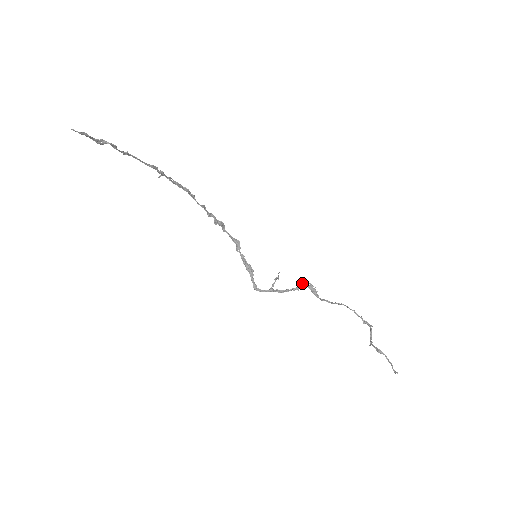
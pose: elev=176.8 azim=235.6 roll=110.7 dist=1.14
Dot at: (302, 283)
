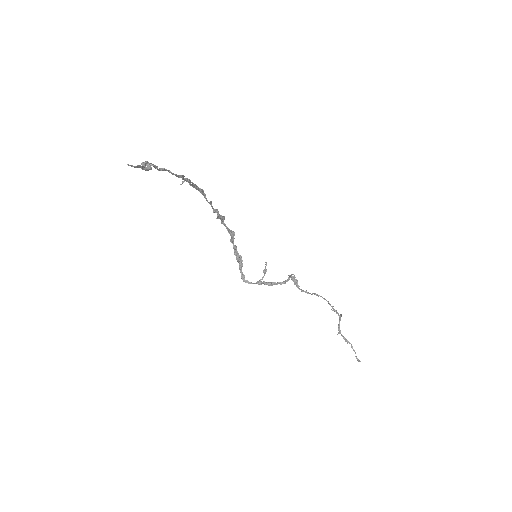
Dot at: (289, 277)
